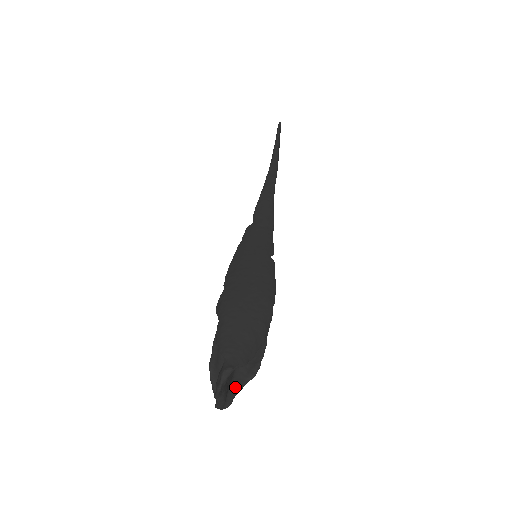
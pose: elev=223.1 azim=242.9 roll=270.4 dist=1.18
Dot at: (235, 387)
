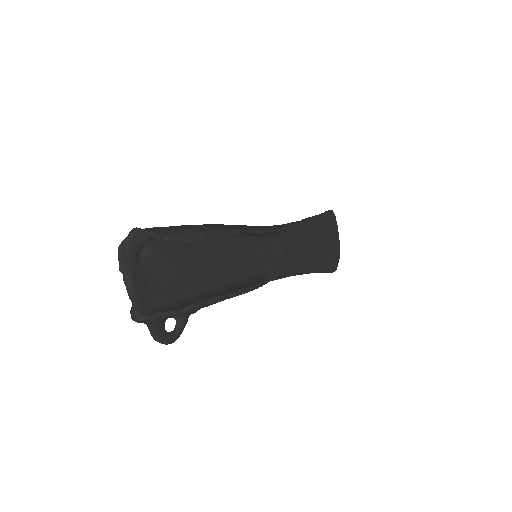
Dot at: (164, 309)
